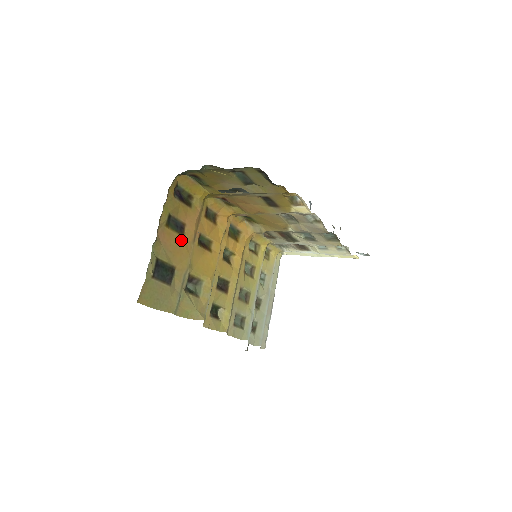
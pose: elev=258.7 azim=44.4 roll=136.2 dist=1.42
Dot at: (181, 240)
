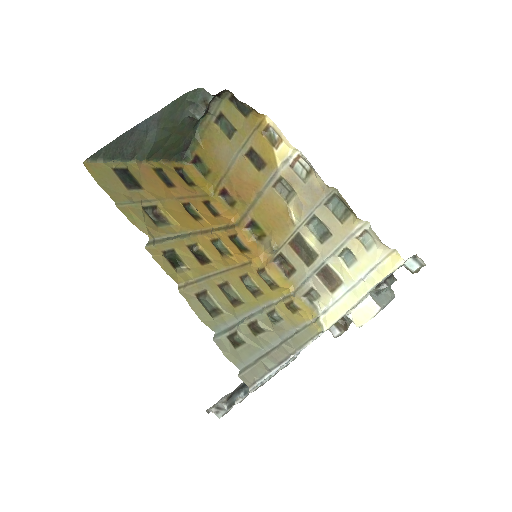
Dot at: (163, 186)
